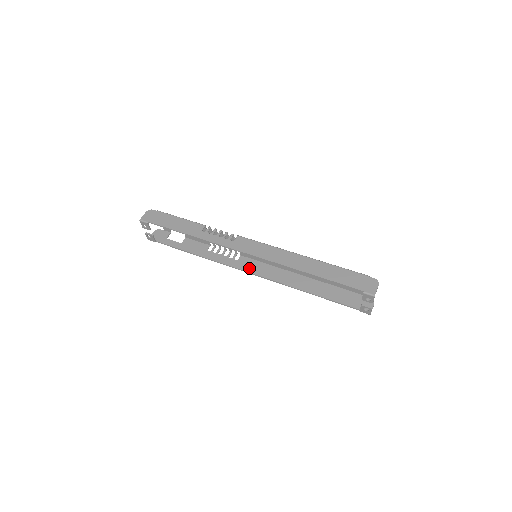
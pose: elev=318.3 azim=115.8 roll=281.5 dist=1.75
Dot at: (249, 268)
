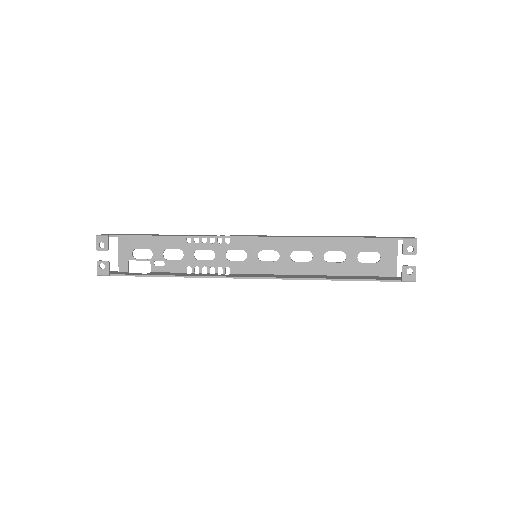
Dot at: (247, 276)
